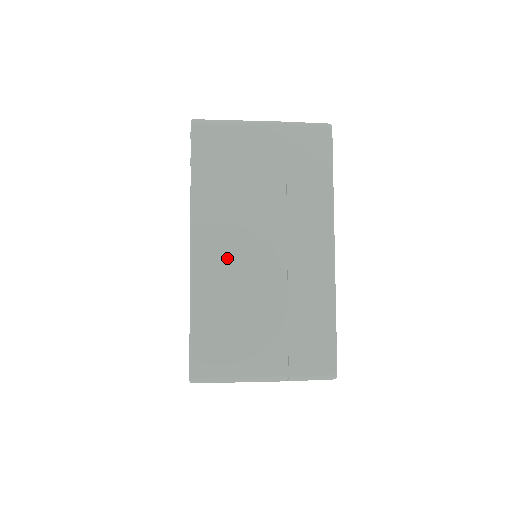
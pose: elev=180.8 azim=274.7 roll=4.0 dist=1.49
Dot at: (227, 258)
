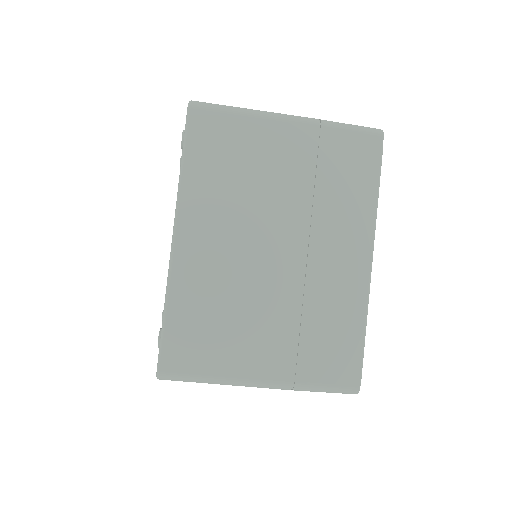
Dot at: occluded
